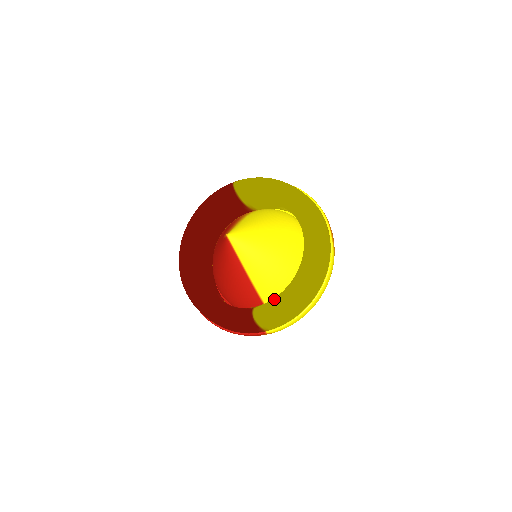
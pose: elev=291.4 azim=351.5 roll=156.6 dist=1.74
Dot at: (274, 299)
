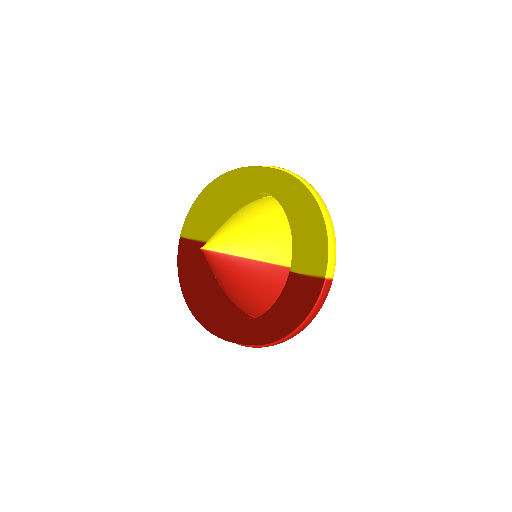
Dot at: occluded
